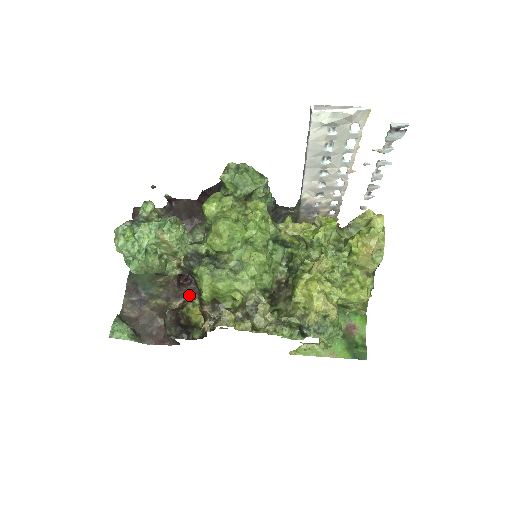
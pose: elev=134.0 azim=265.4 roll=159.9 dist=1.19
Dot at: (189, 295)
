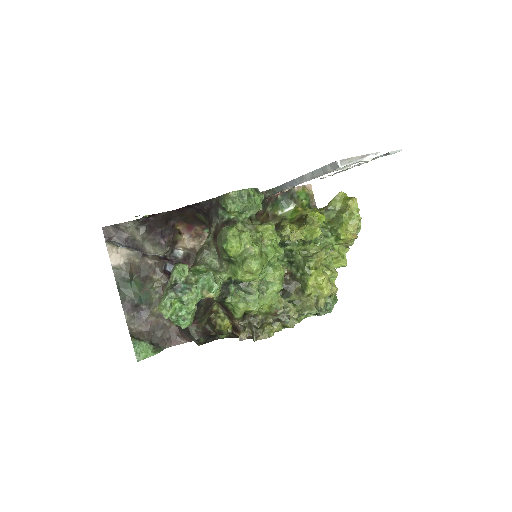
Dot at: occluded
